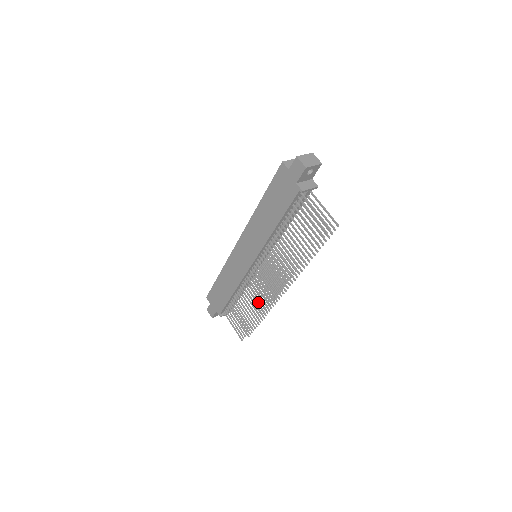
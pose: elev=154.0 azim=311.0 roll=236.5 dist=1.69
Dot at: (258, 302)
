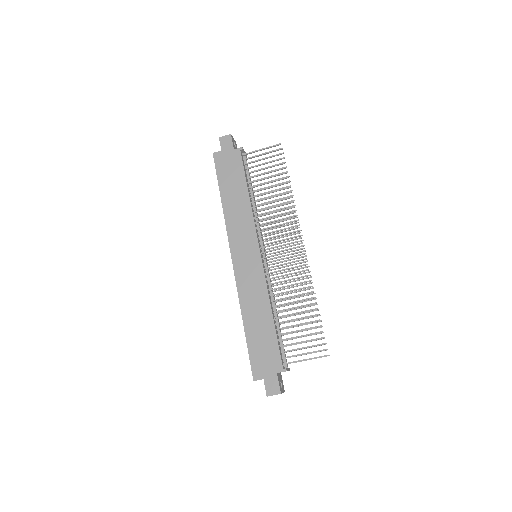
Dot at: (297, 283)
